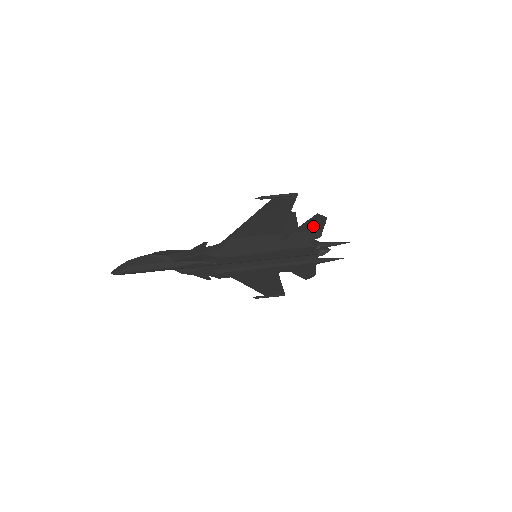
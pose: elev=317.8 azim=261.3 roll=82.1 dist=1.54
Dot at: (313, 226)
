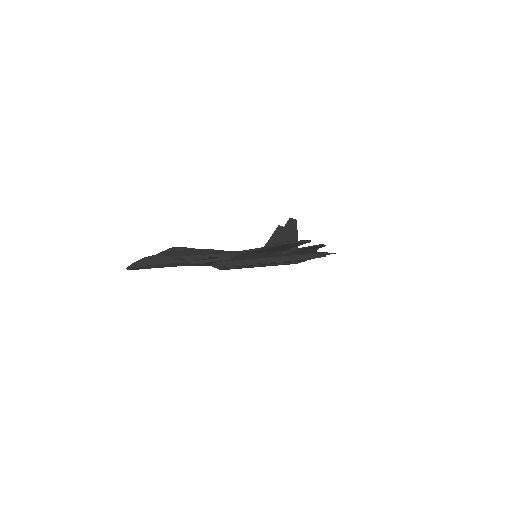
Dot at: (312, 248)
